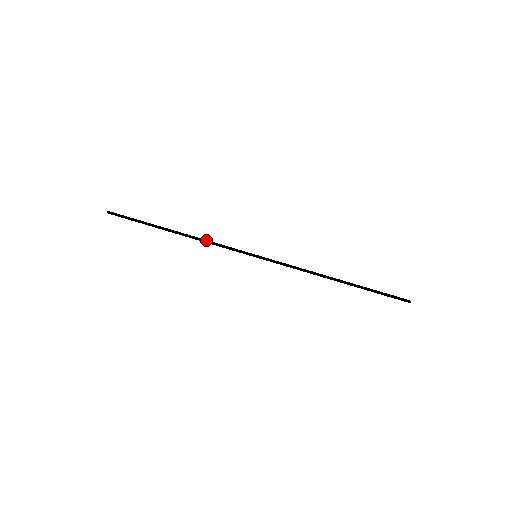
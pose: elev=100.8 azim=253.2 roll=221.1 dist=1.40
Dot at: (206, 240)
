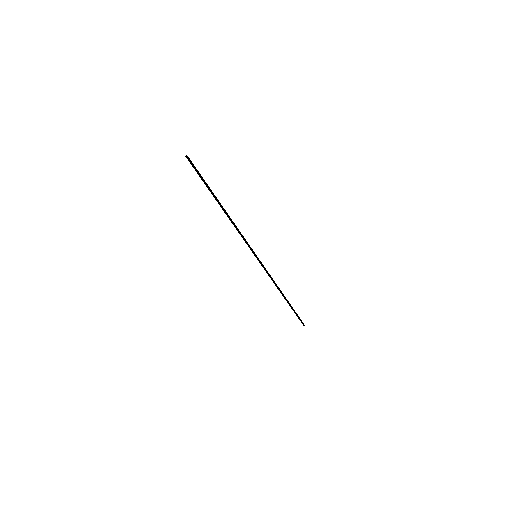
Dot at: occluded
